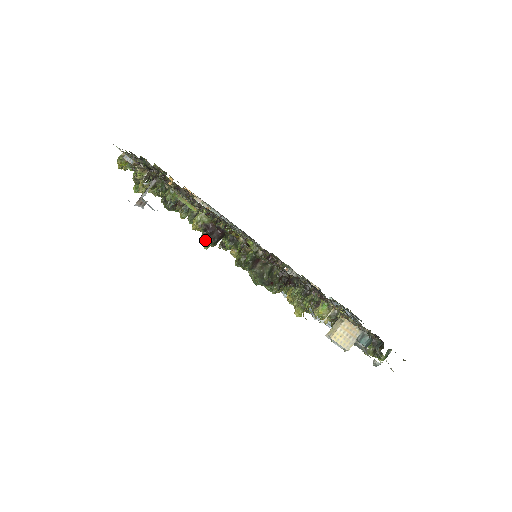
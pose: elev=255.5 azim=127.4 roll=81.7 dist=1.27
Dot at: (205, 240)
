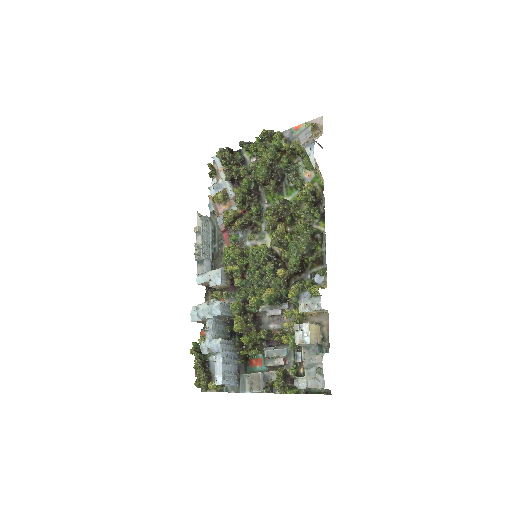
Dot at: (310, 193)
